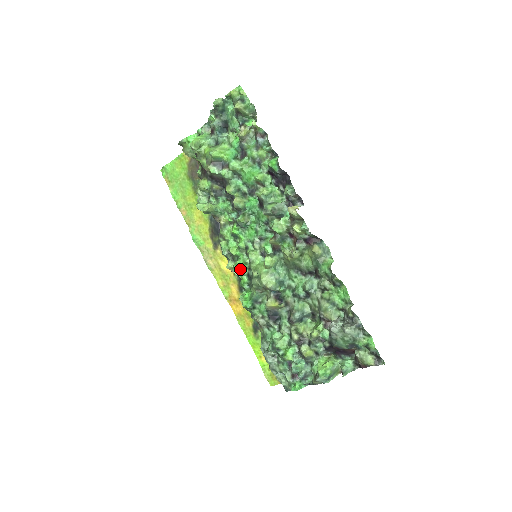
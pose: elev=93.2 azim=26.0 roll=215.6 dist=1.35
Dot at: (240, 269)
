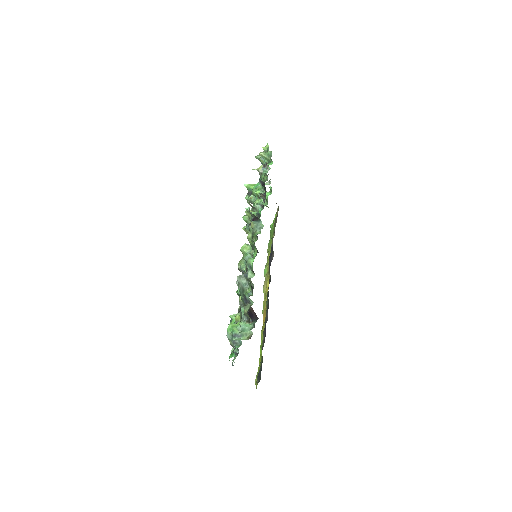
Dot at: occluded
